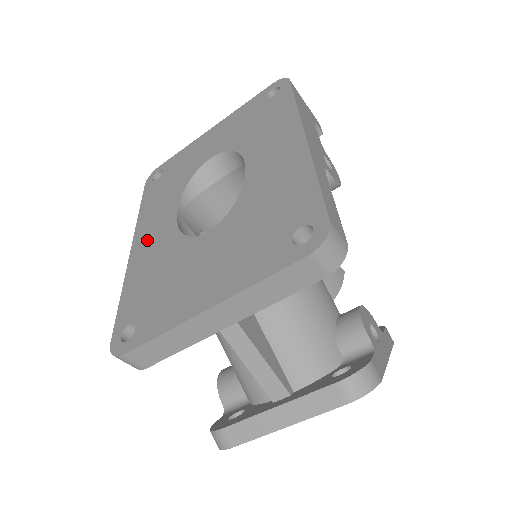
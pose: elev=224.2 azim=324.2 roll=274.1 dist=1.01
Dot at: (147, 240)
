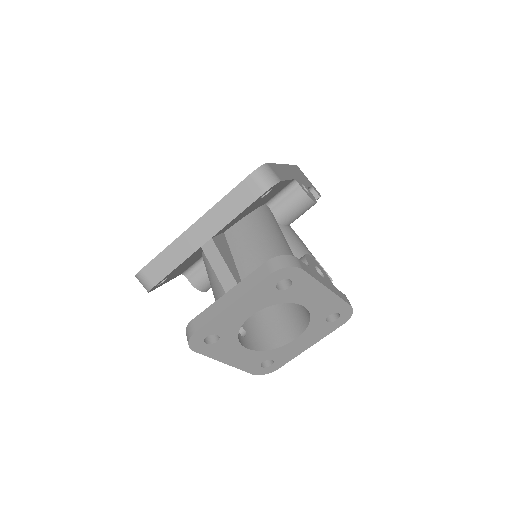
Dot at: occluded
